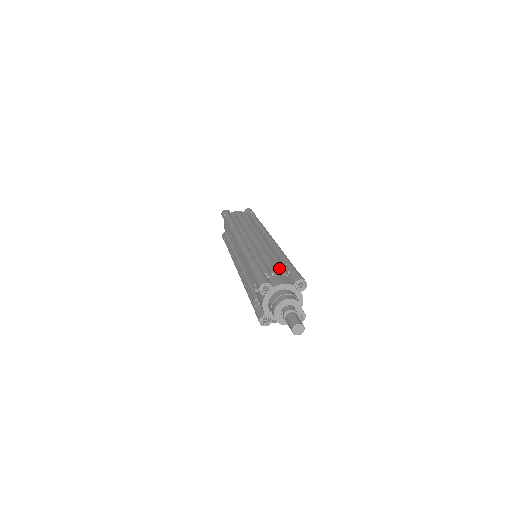
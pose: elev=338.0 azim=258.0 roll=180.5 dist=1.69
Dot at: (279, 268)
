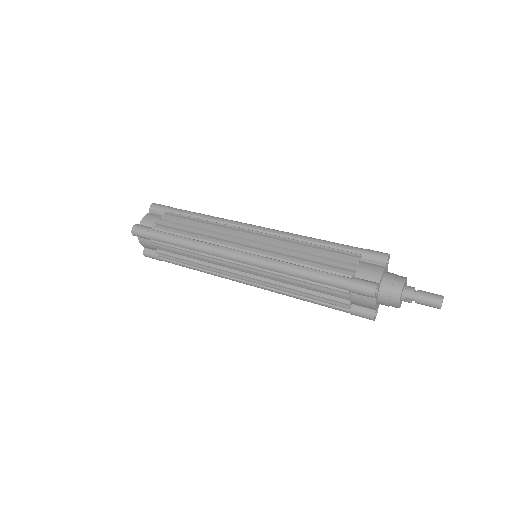
Dot at: (348, 259)
